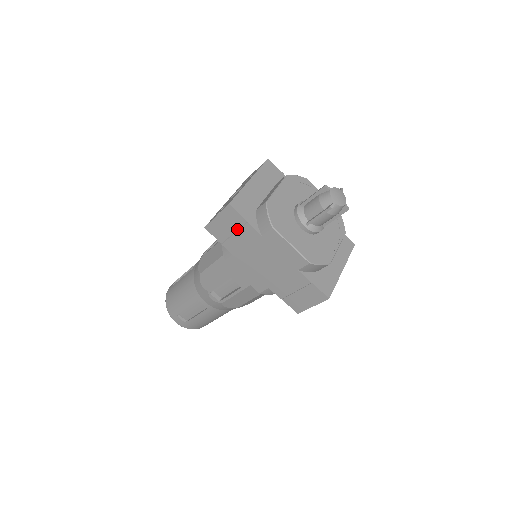
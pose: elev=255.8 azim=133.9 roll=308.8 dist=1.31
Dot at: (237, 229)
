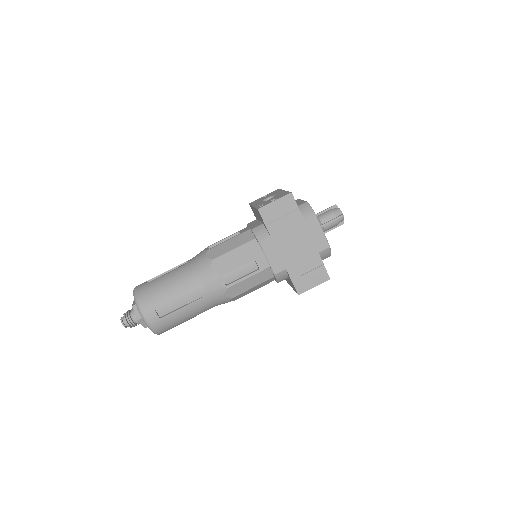
Dot at: (287, 214)
